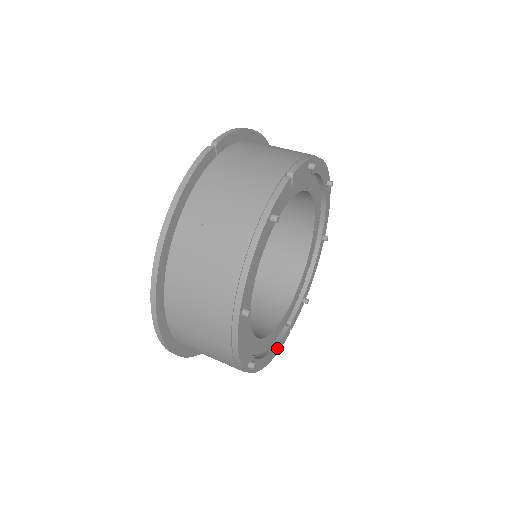
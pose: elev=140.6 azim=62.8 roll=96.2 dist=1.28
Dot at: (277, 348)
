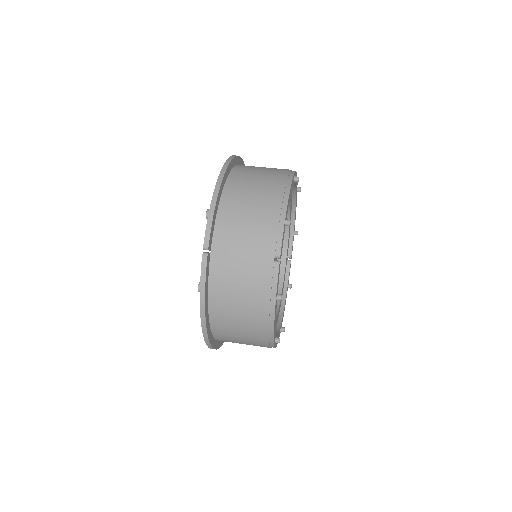
Dot at: (288, 285)
